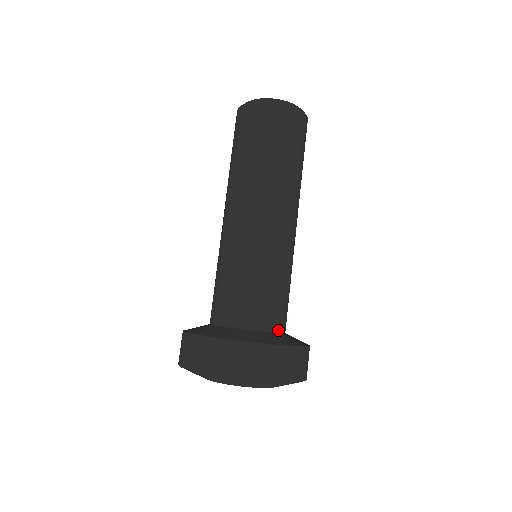
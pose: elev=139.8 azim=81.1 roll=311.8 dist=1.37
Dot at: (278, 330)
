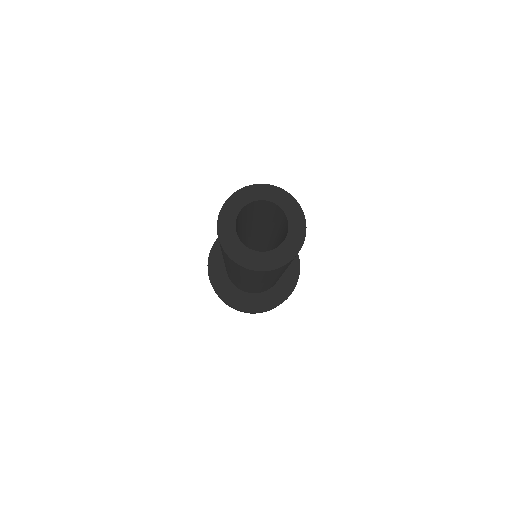
Dot at: (274, 285)
